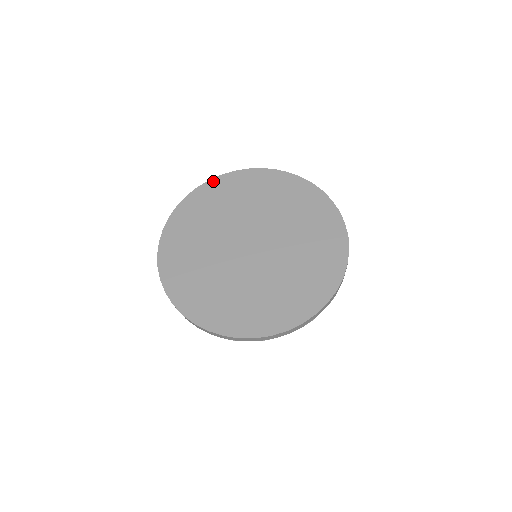
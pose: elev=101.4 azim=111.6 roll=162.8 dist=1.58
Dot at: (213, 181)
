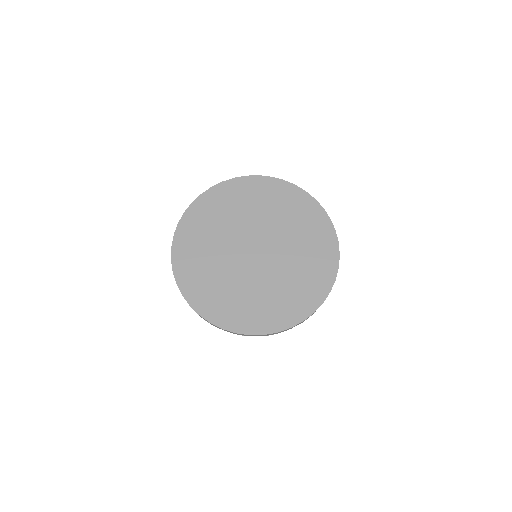
Dot at: (178, 232)
